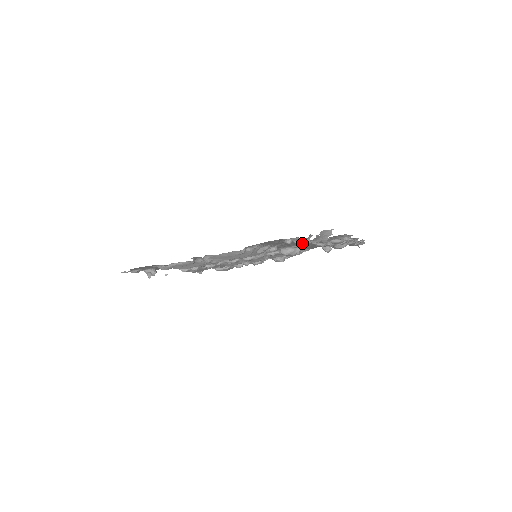
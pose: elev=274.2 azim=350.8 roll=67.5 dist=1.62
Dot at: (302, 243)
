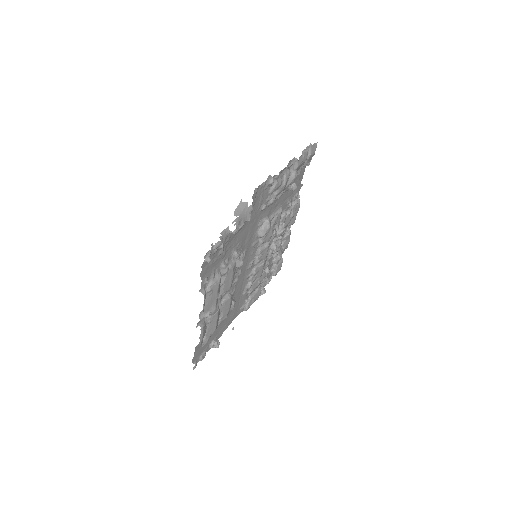
Dot at: (257, 220)
